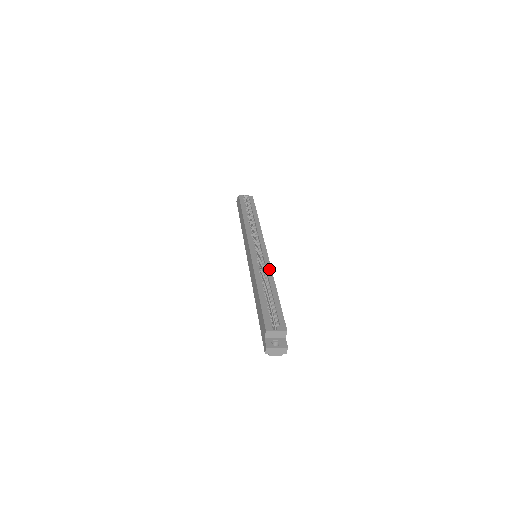
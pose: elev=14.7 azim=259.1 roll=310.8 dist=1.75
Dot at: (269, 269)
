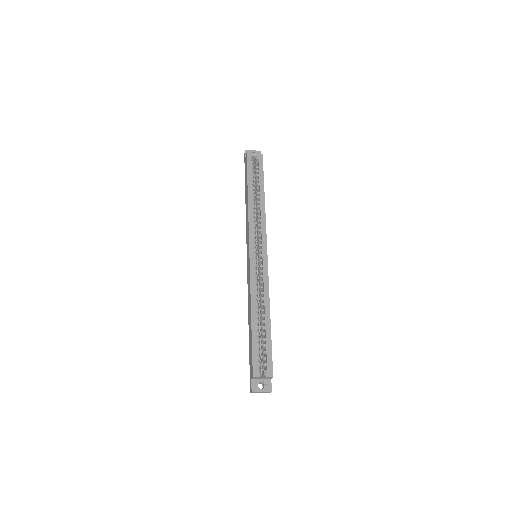
Dot at: (266, 286)
